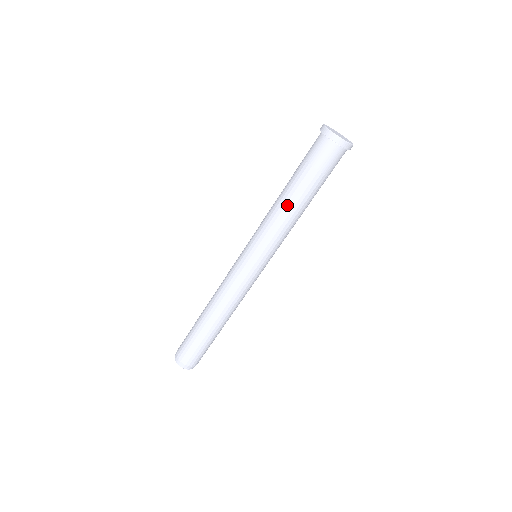
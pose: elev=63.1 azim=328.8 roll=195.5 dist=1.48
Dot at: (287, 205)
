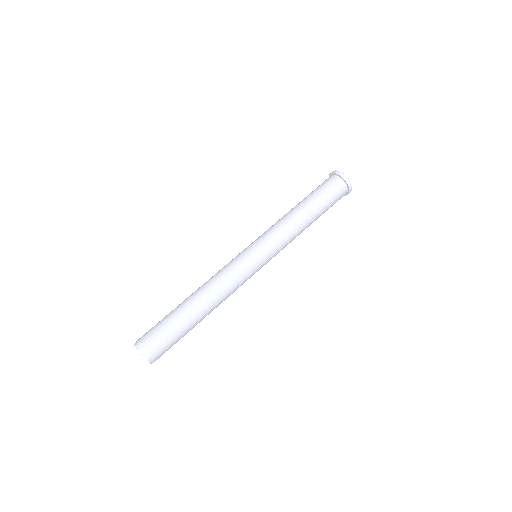
Dot at: (297, 213)
